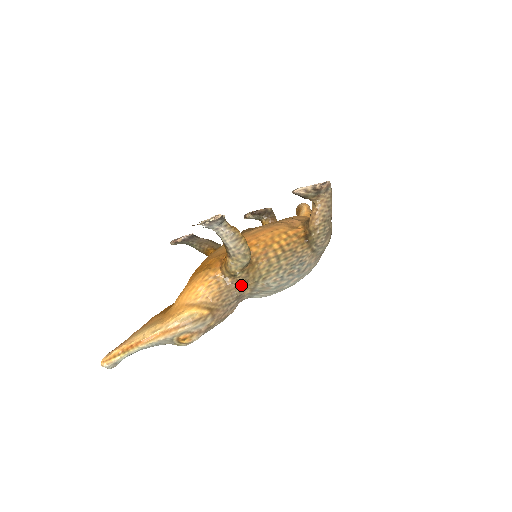
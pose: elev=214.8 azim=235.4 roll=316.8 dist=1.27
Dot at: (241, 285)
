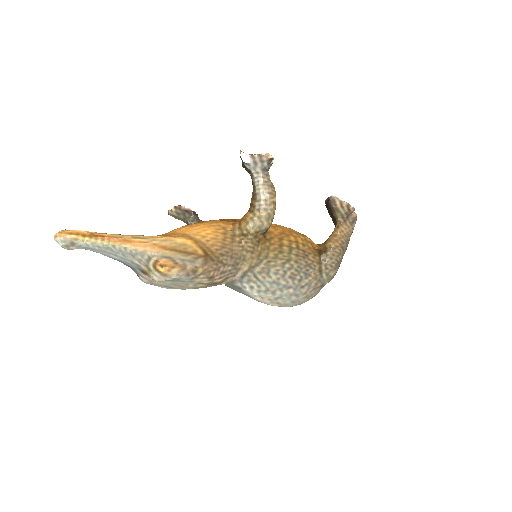
Dot at: (246, 251)
